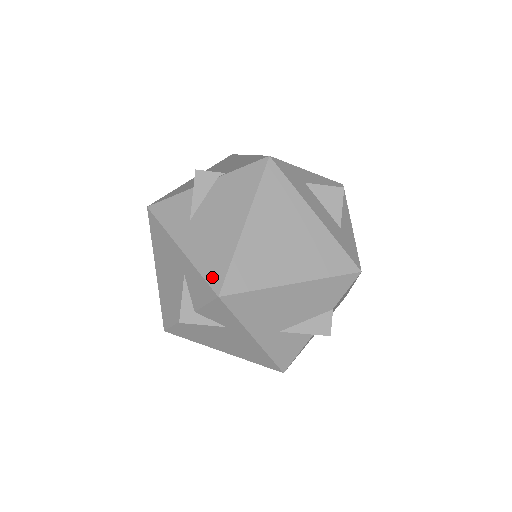
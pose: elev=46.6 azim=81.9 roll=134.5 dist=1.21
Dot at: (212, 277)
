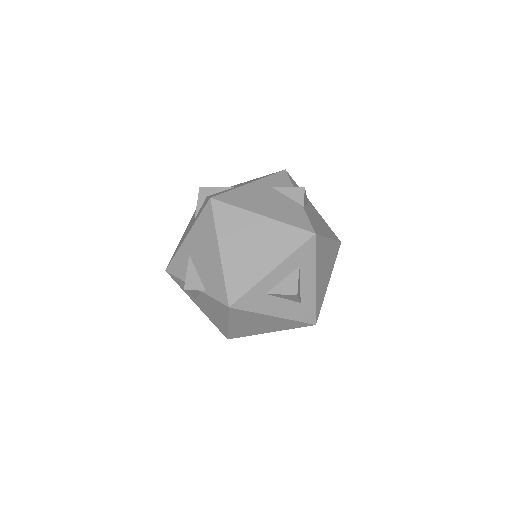
Dot at: (221, 331)
